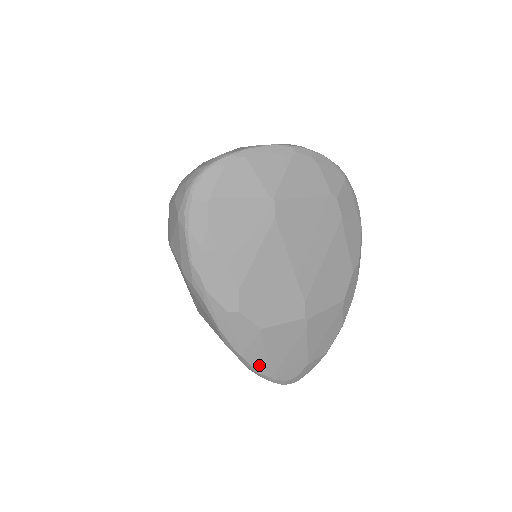
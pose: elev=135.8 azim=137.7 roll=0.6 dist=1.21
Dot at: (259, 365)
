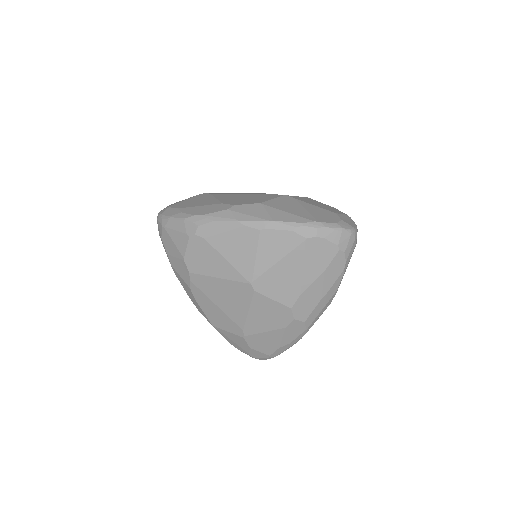
Dot at: (295, 219)
